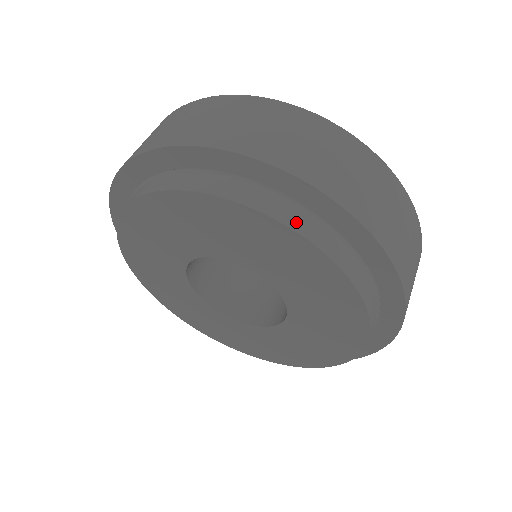
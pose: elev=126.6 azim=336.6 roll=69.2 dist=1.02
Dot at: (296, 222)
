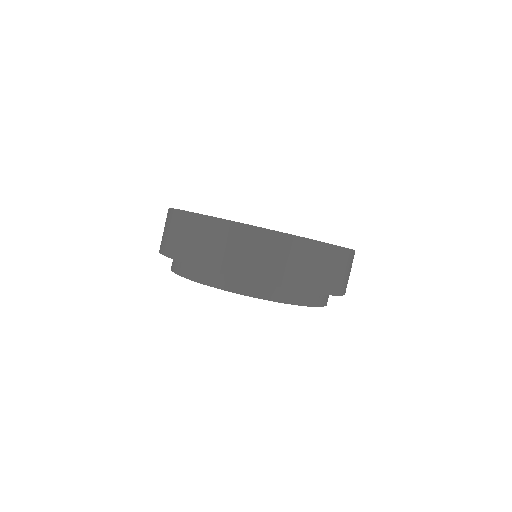
Dot at: occluded
